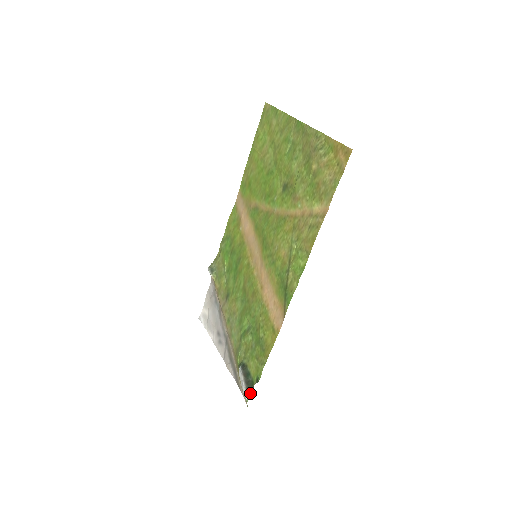
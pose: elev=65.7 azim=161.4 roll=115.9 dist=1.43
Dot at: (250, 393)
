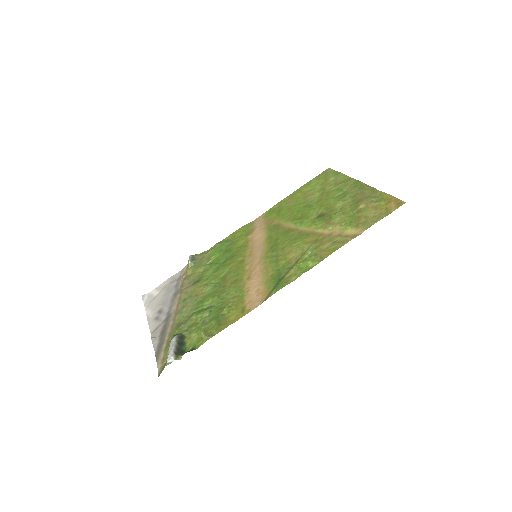
Dot at: (176, 358)
